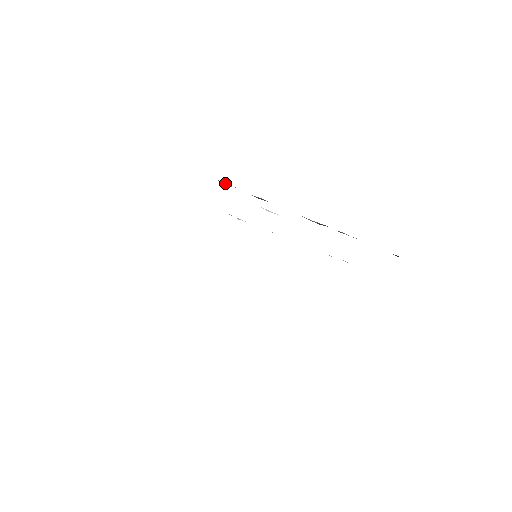
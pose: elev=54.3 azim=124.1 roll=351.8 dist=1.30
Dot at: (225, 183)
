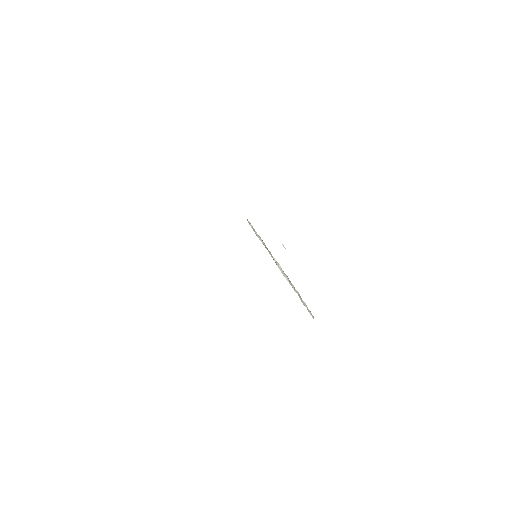
Dot at: occluded
